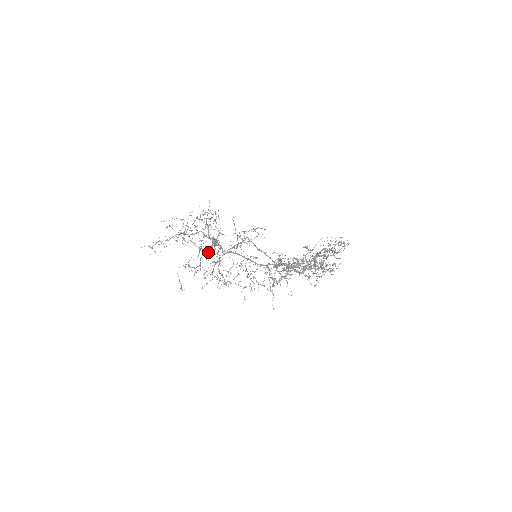
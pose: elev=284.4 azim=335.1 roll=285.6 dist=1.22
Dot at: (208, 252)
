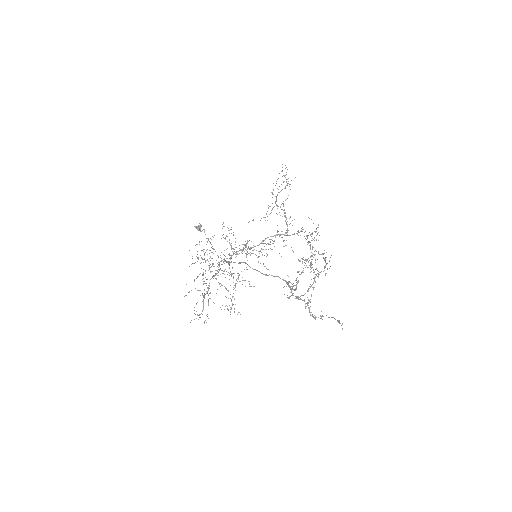
Dot at: occluded
